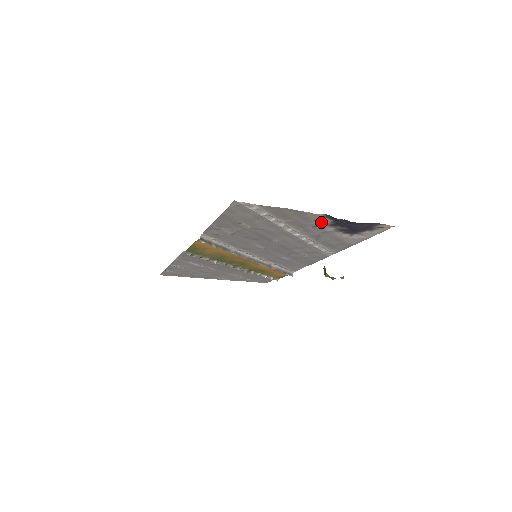
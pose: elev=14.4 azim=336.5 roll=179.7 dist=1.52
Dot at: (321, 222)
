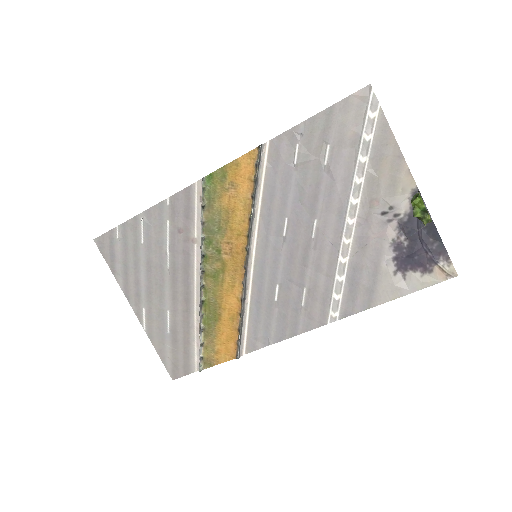
Dot at: (398, 205)
